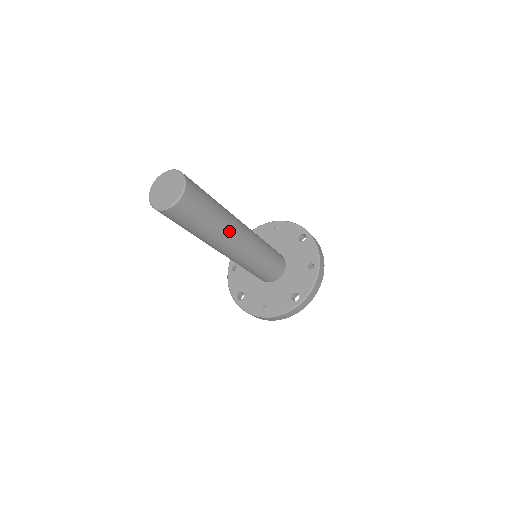
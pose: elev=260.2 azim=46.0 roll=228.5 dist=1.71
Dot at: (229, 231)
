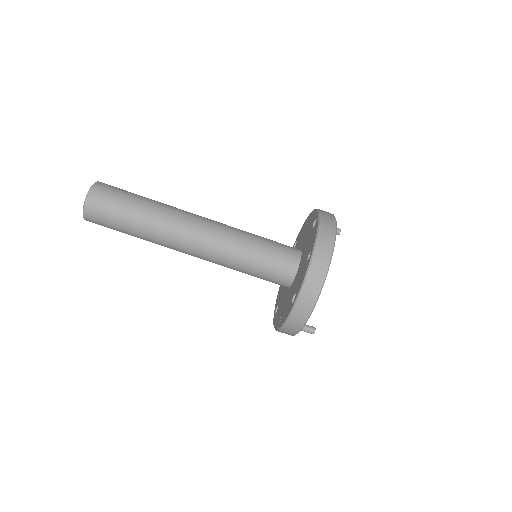
Dot at: (166, 228)
